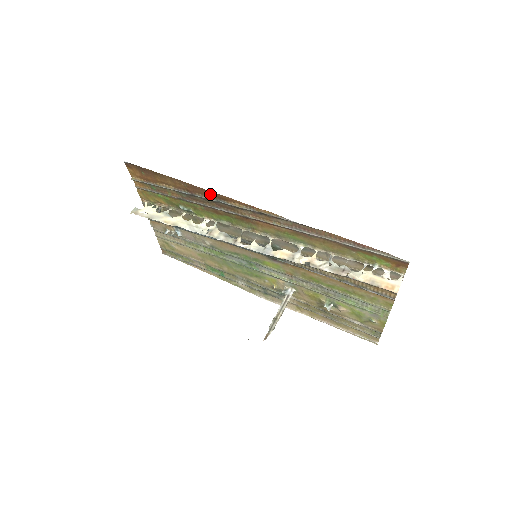
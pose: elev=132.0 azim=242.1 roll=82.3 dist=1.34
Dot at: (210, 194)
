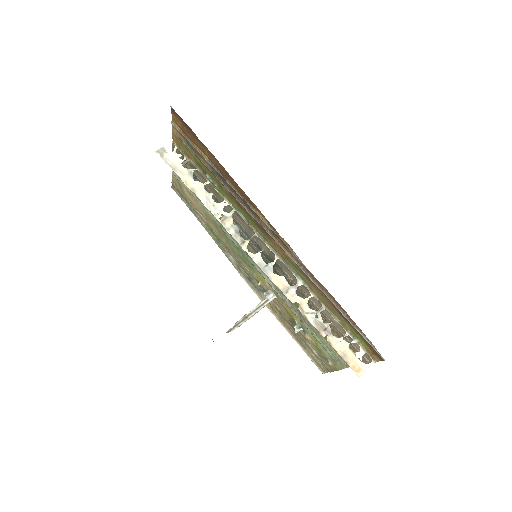
Dot at: (240, 190)
